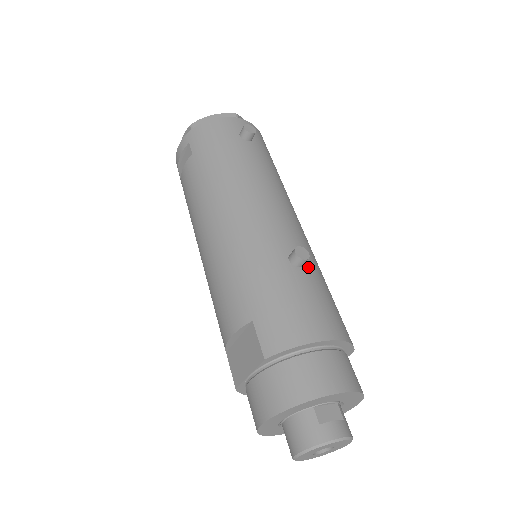
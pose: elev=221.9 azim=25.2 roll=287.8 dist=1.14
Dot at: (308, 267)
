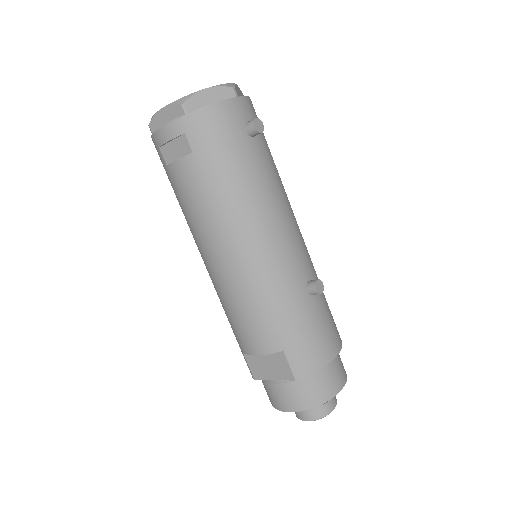
Dot at: occluded
